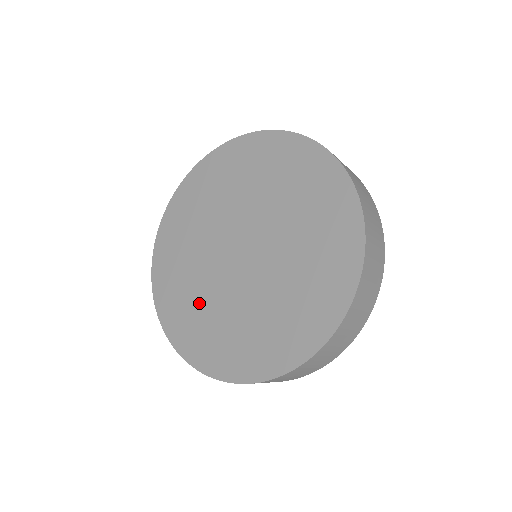
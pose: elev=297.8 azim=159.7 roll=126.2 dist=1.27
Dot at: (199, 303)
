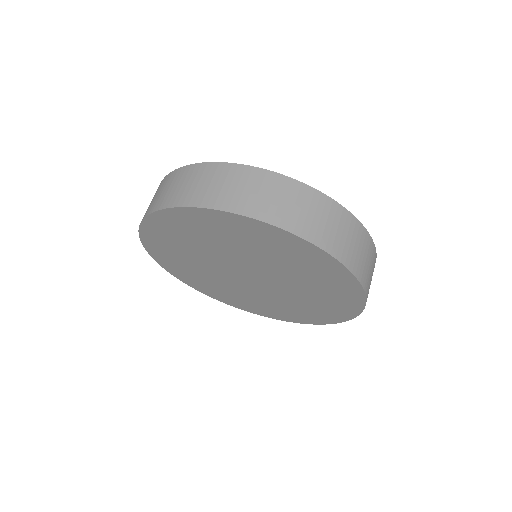
Dot at: (255, 301)
